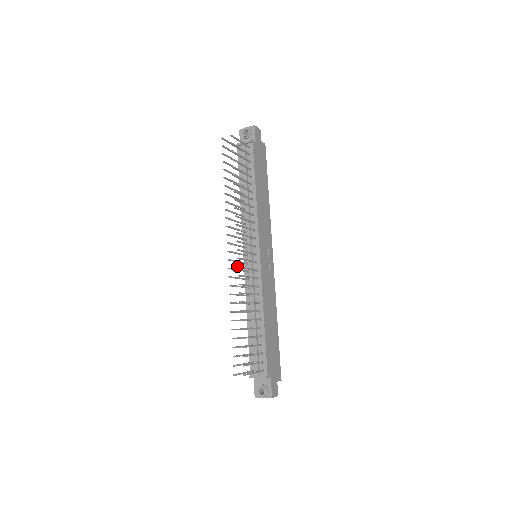
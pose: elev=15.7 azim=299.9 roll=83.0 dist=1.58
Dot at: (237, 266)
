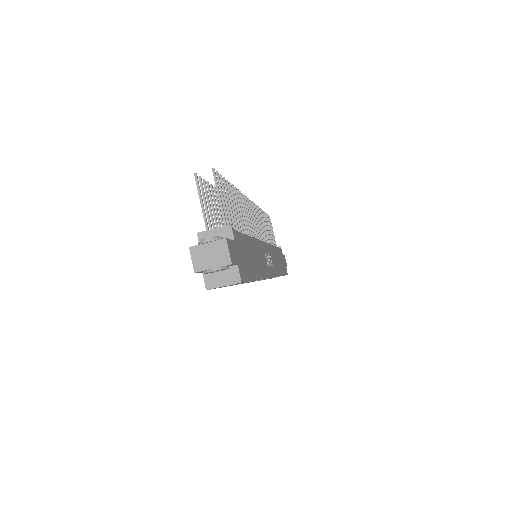
Dot at: (246, 197)
